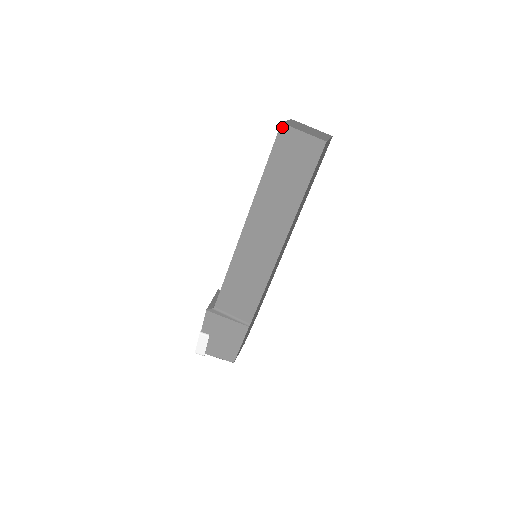
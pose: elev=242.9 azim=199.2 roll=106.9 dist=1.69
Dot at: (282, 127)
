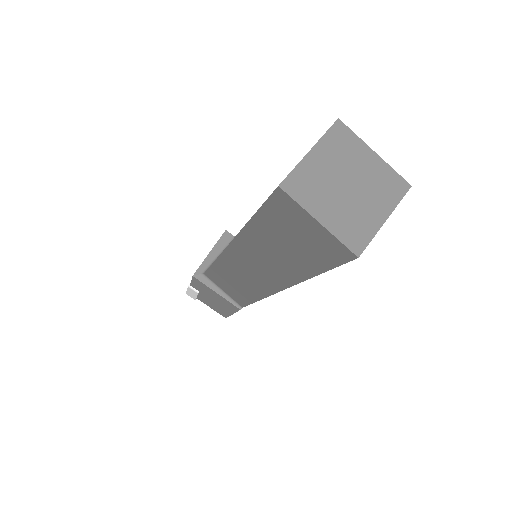
Dot at: (279, 192)
